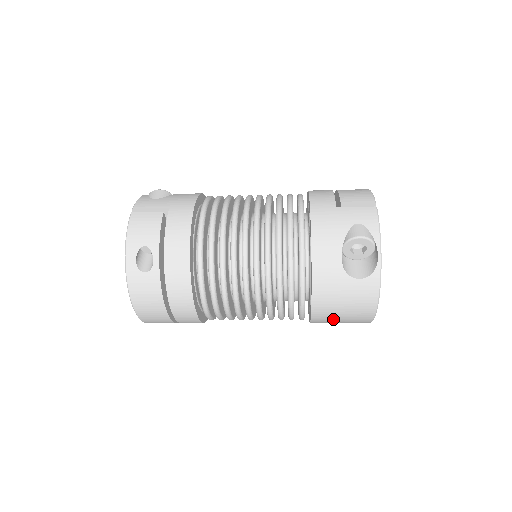
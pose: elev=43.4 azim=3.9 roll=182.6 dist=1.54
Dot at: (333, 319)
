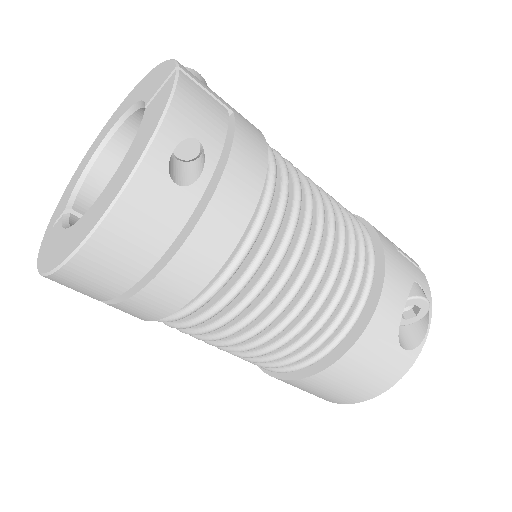
Dot at: (328, 386)
